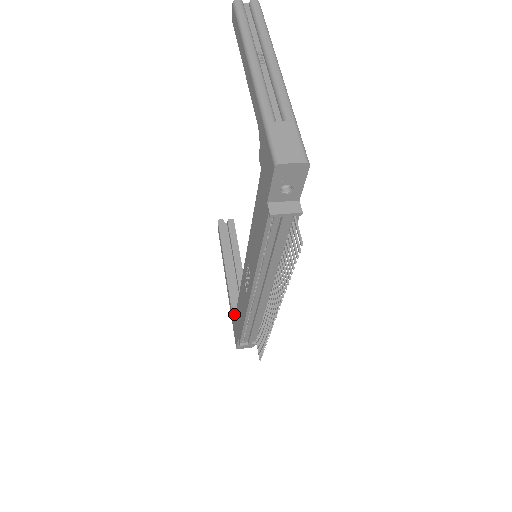
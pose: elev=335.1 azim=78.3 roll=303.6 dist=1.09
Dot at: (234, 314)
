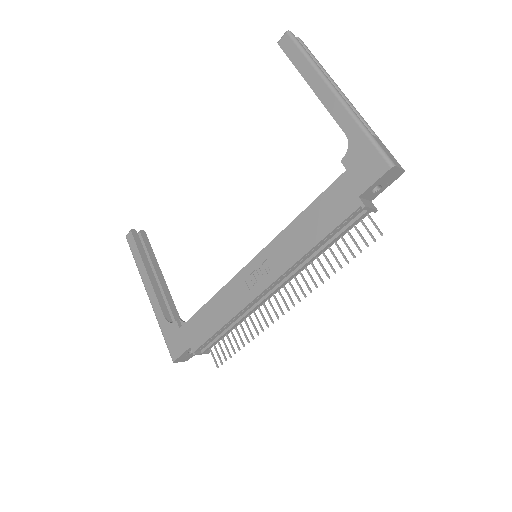
Dot at: (178, 324)
